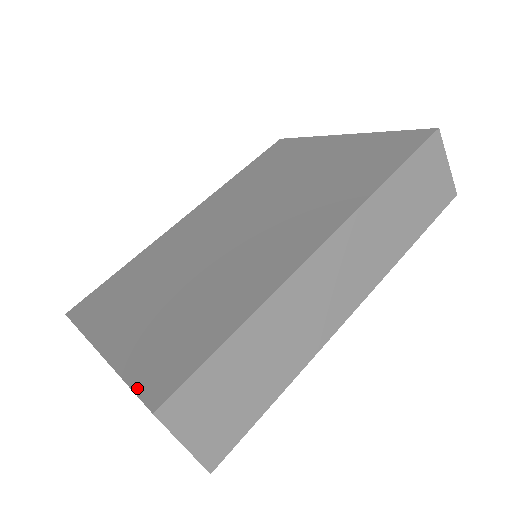
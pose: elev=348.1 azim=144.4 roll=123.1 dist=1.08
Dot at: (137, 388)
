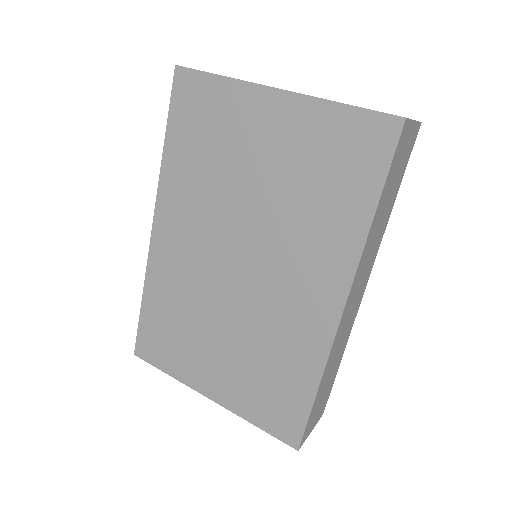
Dot at: (271, 433)
